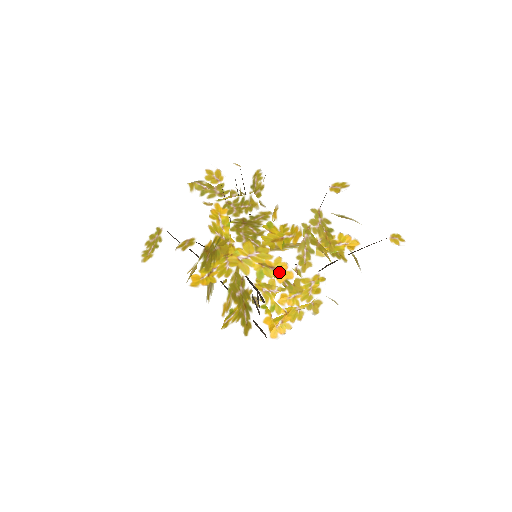
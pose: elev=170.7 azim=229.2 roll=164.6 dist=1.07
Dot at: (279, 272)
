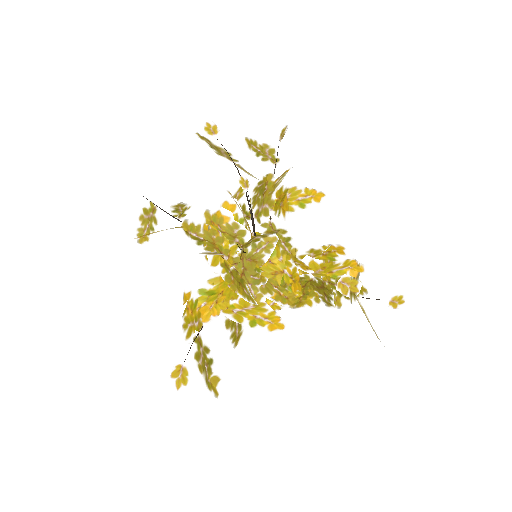
Dot at: (271, 323)
